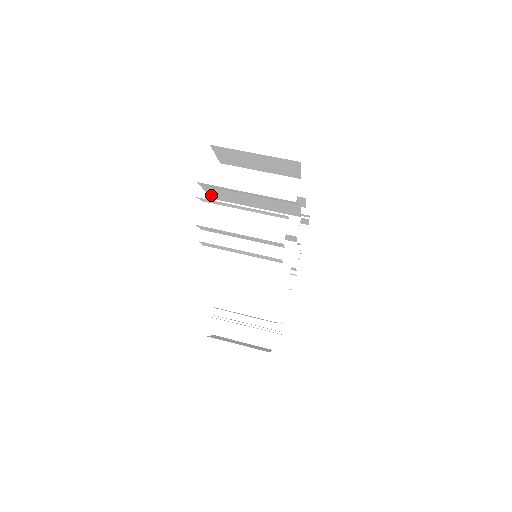
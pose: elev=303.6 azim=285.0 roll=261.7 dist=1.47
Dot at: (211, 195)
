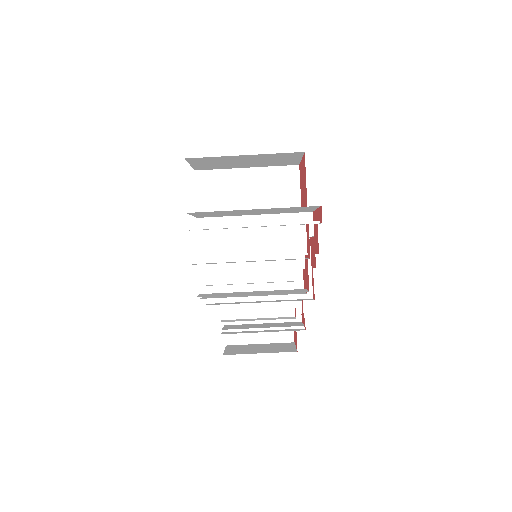
Dot at: (199, 216)
